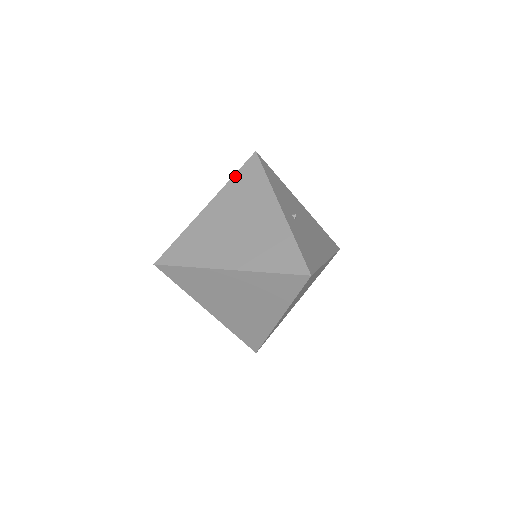
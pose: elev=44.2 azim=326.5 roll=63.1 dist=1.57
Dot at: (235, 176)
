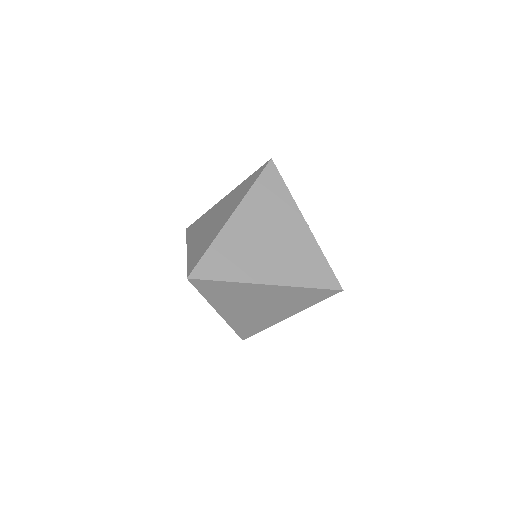
Dot at: (256, 184)
